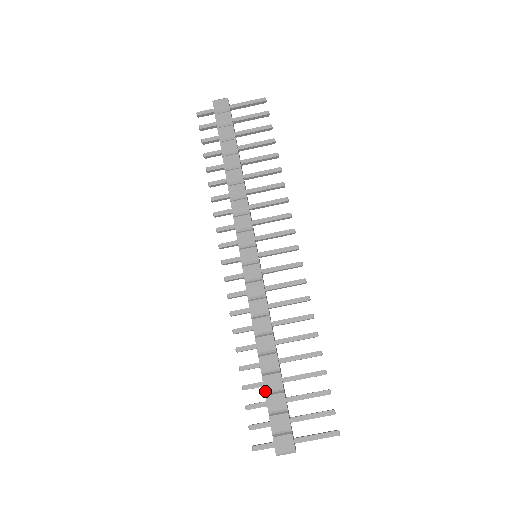
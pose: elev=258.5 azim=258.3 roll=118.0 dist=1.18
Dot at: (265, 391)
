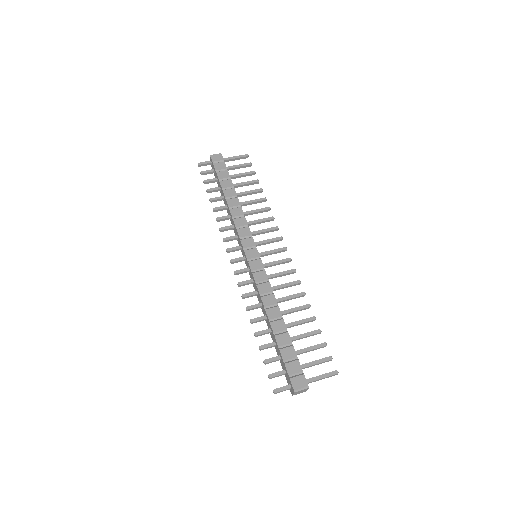
Dot at: (279, 346)
